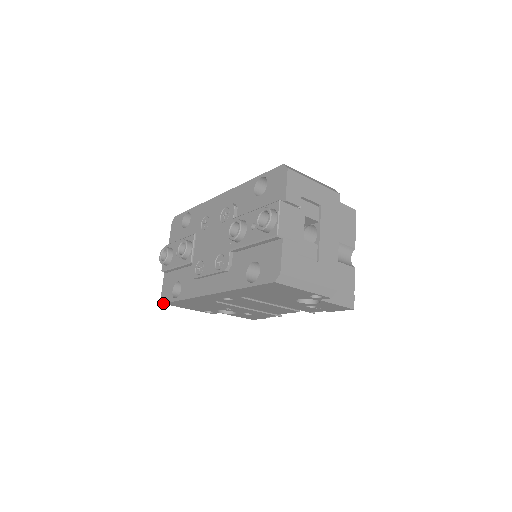
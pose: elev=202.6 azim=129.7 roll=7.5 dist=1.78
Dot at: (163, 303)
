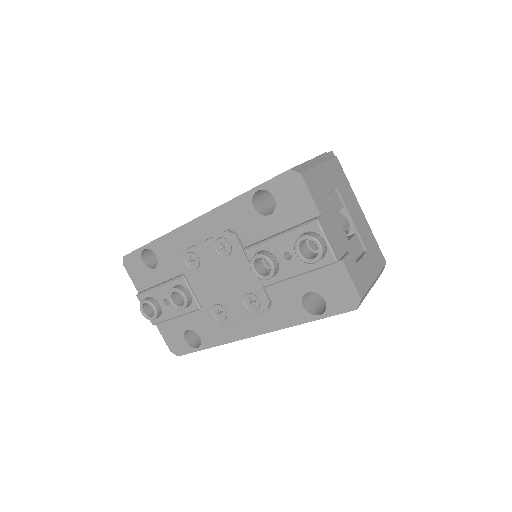
Dot at: occluded
